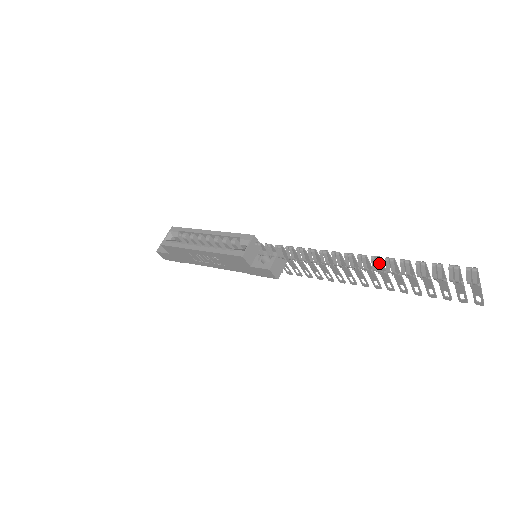
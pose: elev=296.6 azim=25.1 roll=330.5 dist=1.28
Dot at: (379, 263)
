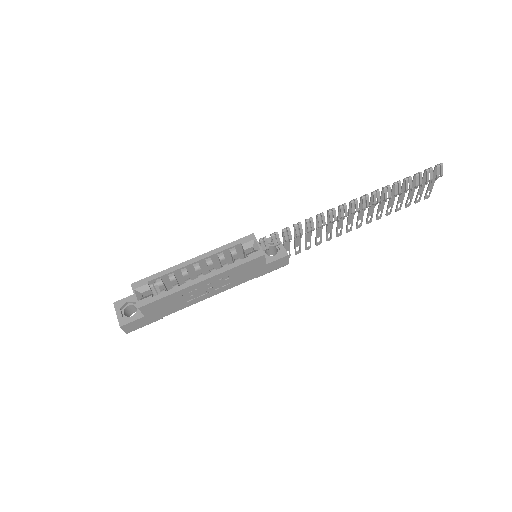
Dot at: occluded
